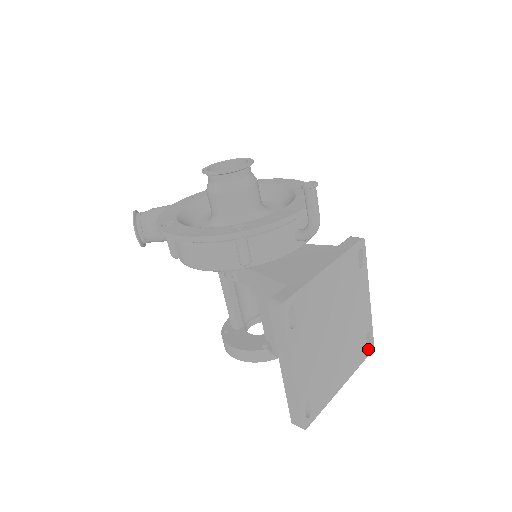
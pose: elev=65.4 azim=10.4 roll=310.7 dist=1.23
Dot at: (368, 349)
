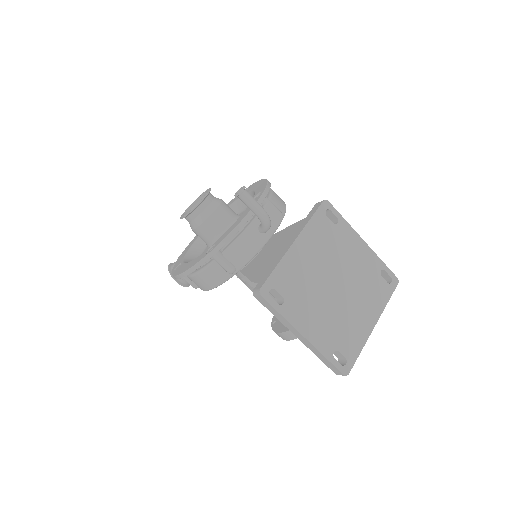
Dot at: (391, 284)
